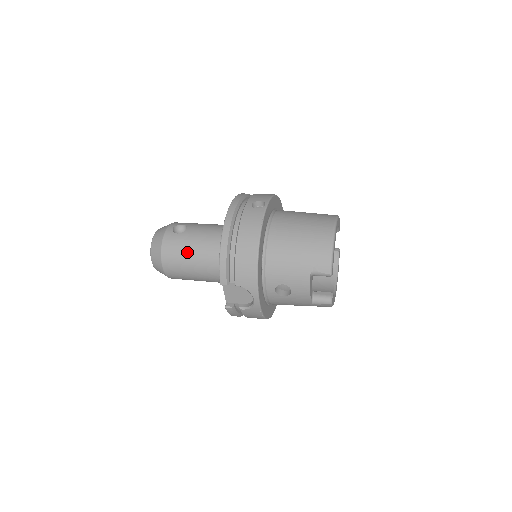
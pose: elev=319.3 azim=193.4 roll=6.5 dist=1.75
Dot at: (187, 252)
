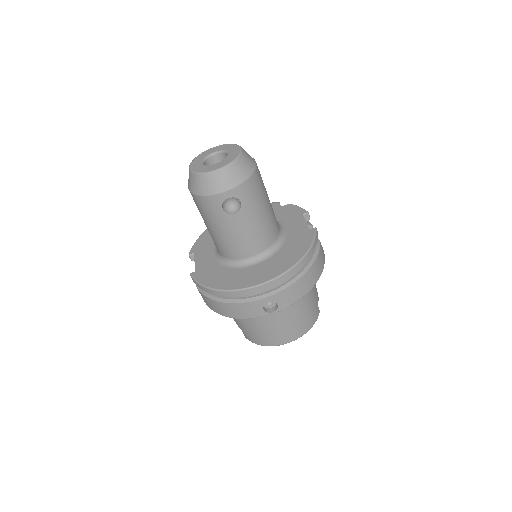
Dot at: (210, 223)
